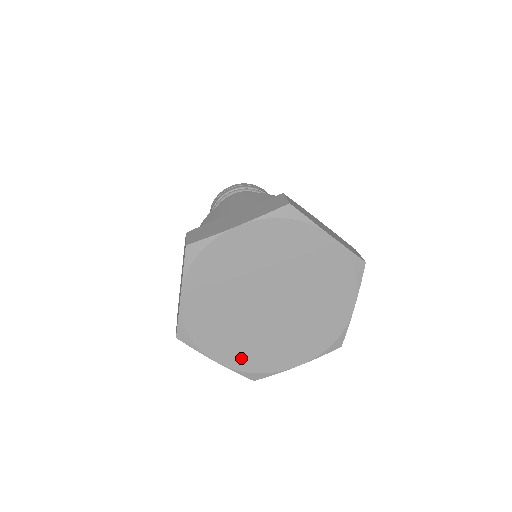
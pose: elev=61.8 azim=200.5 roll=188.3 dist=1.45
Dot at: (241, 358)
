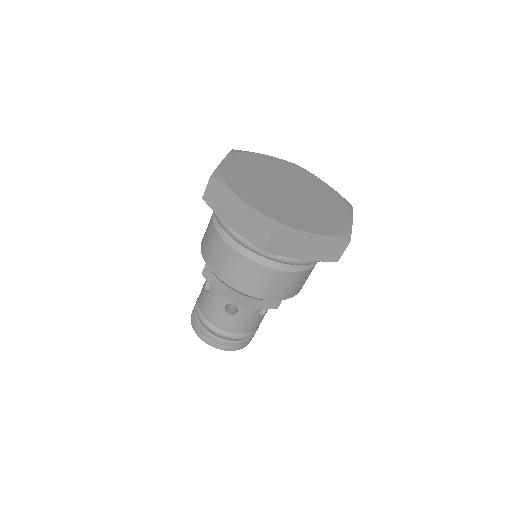
Dot at: (322, 226)
